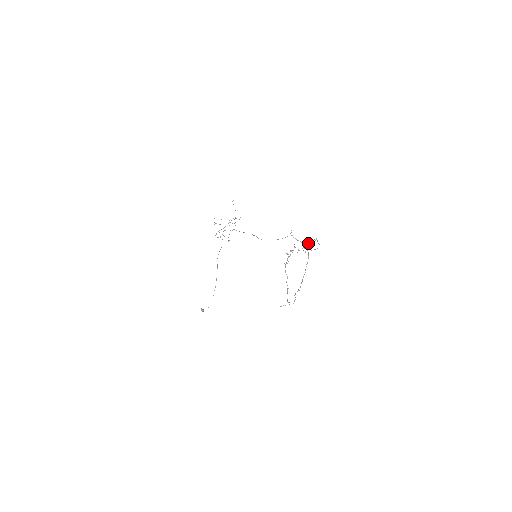
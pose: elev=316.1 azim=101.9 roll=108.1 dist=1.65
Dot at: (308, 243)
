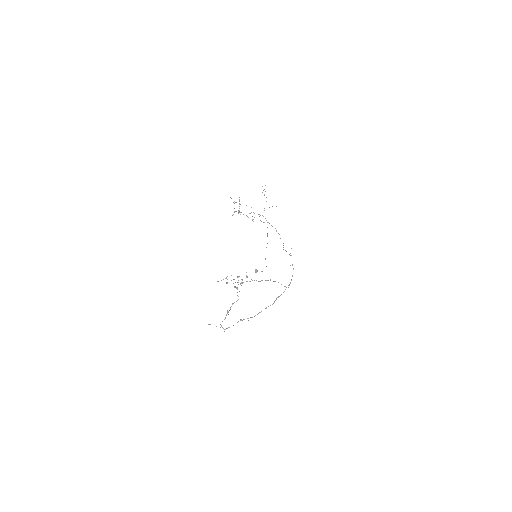
Dot at: occluded
